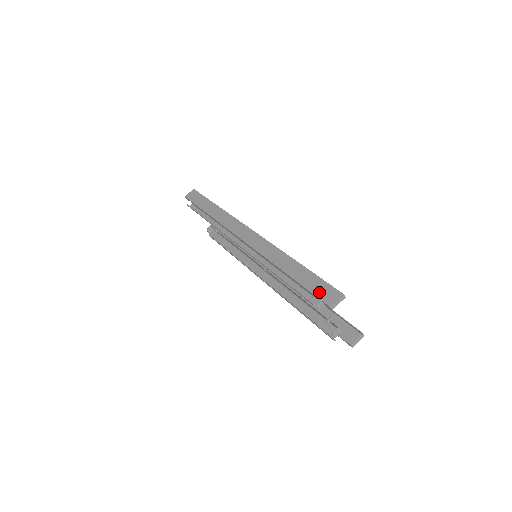
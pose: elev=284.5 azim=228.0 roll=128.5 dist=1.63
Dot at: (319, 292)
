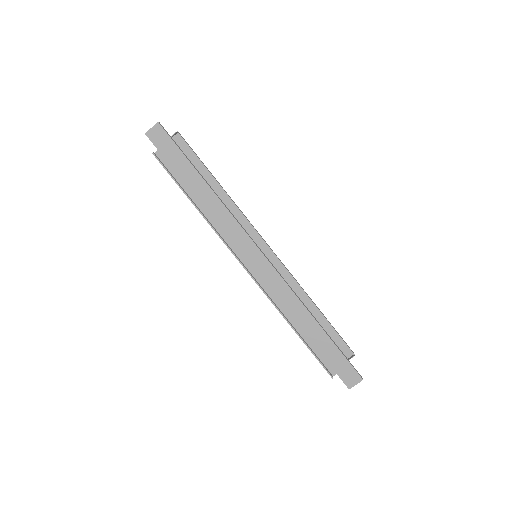
Dot at: (340, 371)
